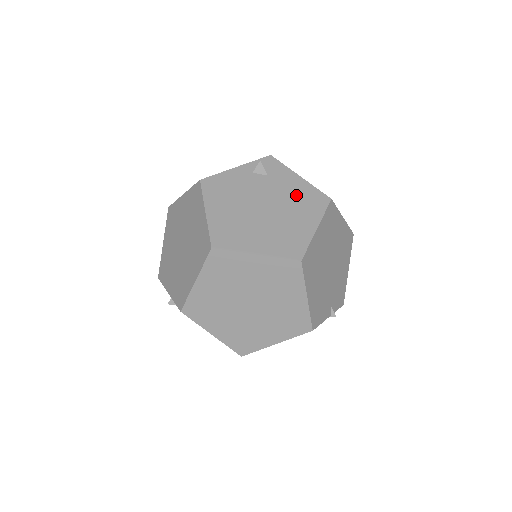
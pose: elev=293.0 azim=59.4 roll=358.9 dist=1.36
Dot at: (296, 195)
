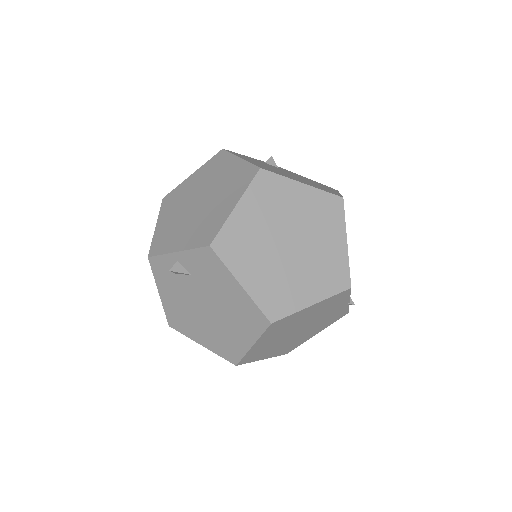
Dot at: (309, 180)
